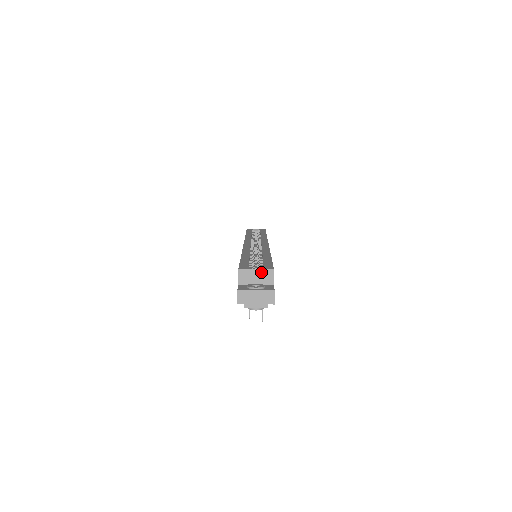
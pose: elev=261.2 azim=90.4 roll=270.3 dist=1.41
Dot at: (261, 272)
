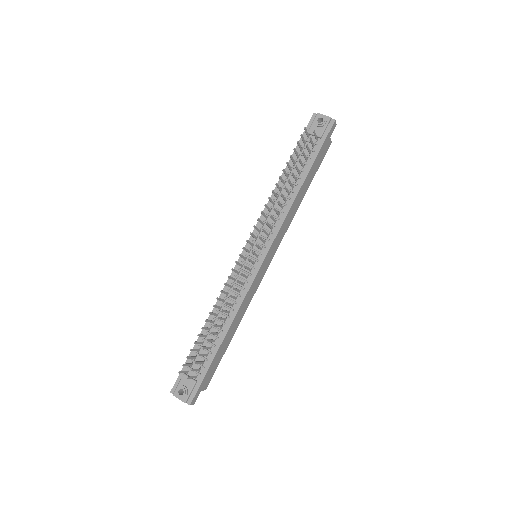
Dot at: occluded
